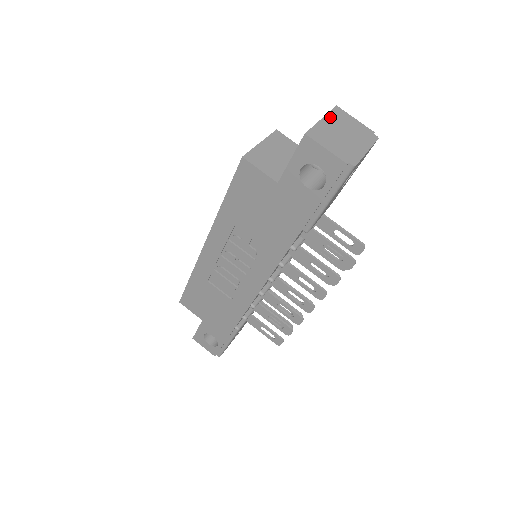
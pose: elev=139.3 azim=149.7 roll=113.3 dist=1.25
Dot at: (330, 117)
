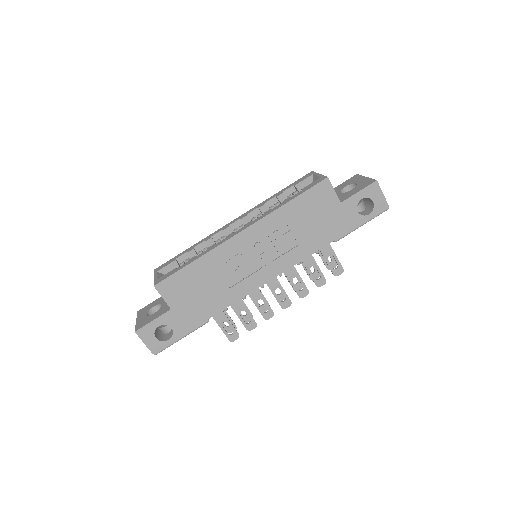
Dot at: occluded
